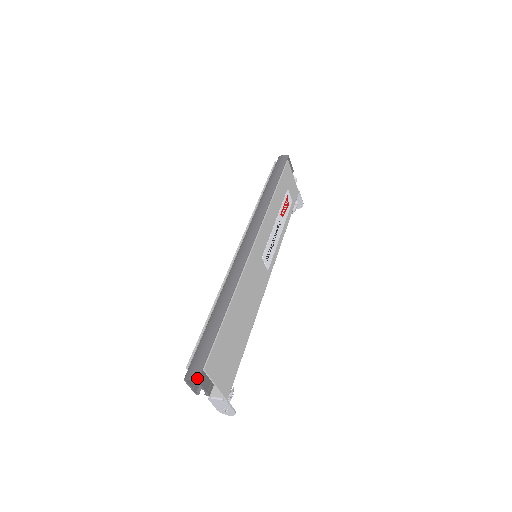
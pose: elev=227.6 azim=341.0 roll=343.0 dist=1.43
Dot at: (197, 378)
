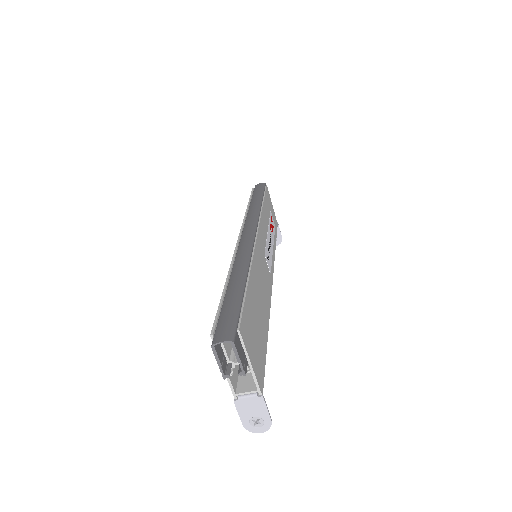
Dot at: (232, 339)
